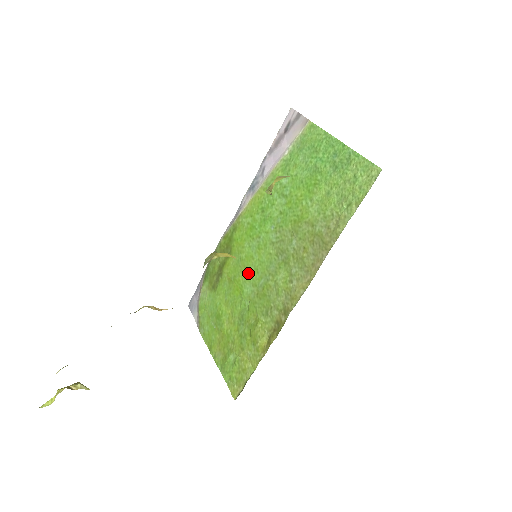
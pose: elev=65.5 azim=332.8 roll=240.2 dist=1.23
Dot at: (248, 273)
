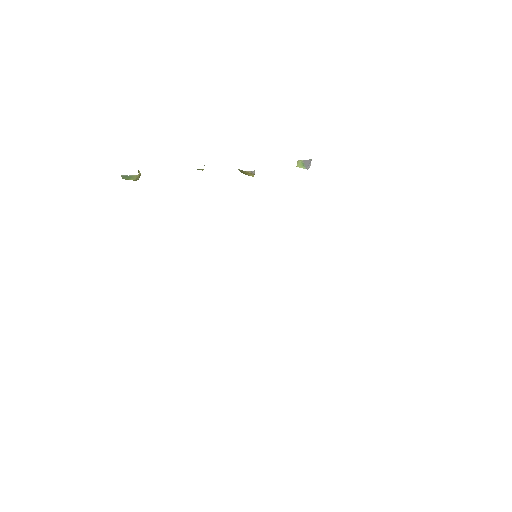
Dot at: occluded
